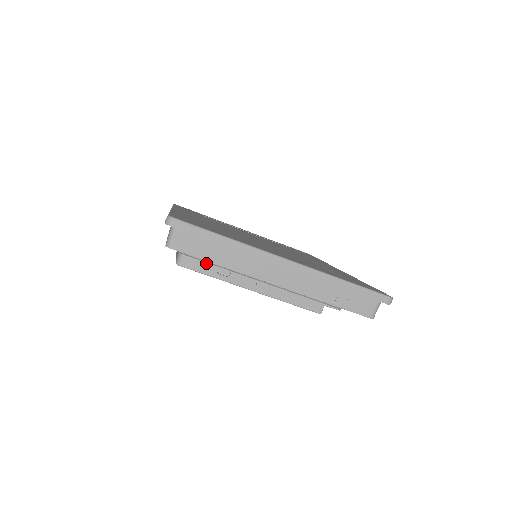
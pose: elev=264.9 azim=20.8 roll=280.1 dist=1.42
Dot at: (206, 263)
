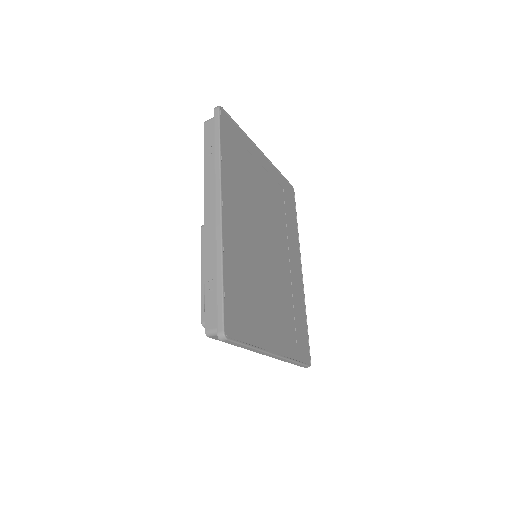
Dot at: occluded
